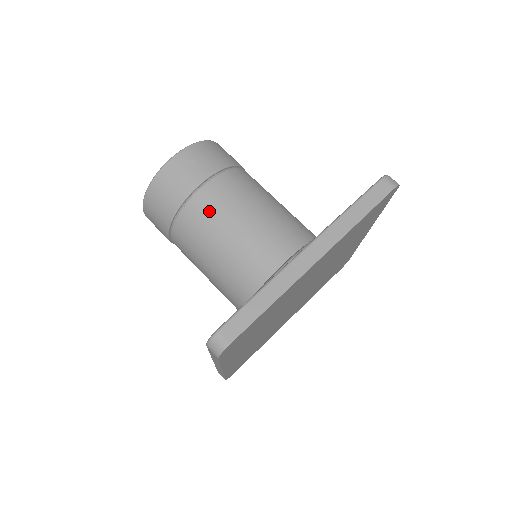
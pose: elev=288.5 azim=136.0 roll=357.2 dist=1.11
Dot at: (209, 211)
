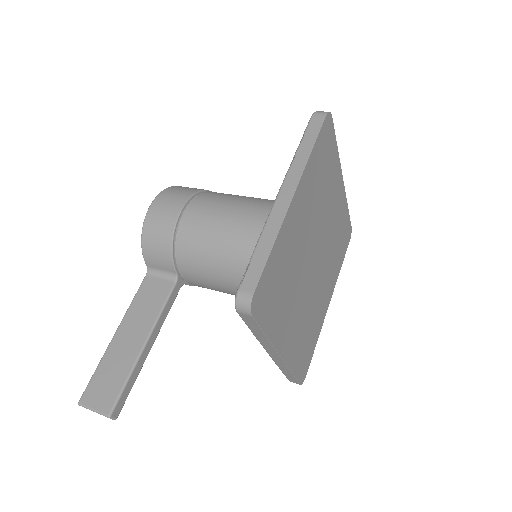
Dot at: occluded
